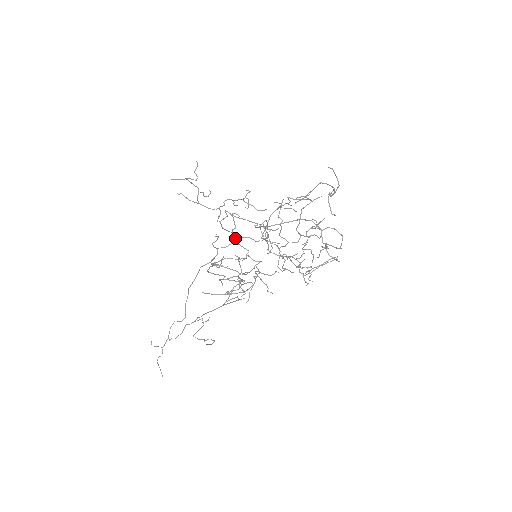
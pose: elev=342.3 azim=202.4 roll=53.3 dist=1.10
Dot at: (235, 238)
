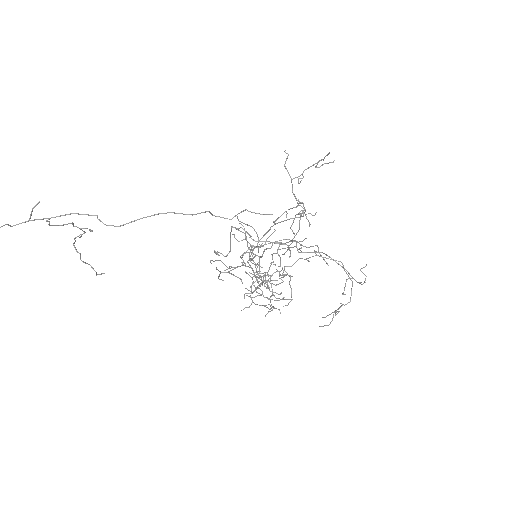
Dot at: occluded
